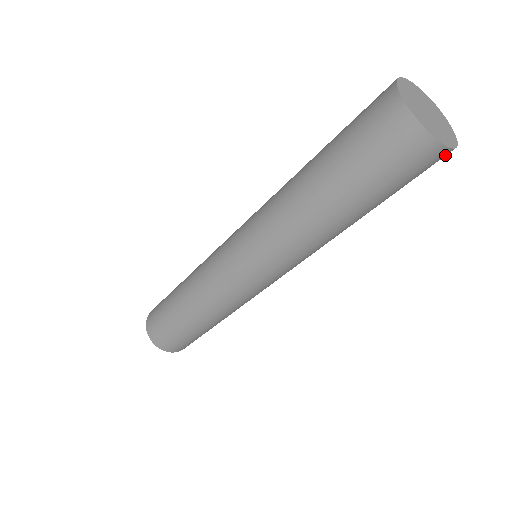
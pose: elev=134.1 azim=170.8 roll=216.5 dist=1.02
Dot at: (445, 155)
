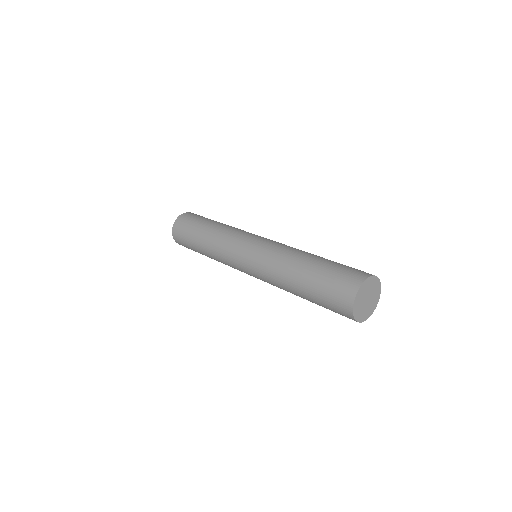
Dot at: occluded
